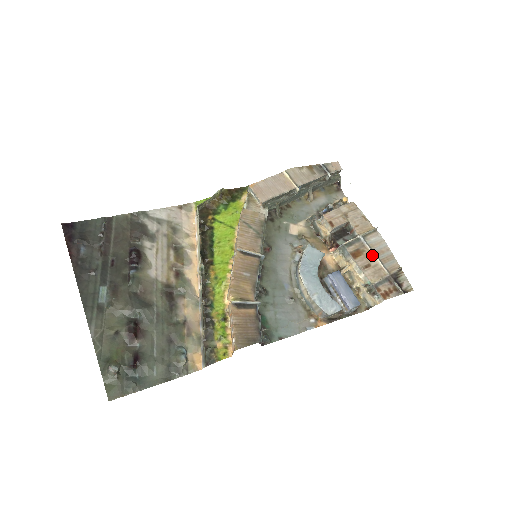
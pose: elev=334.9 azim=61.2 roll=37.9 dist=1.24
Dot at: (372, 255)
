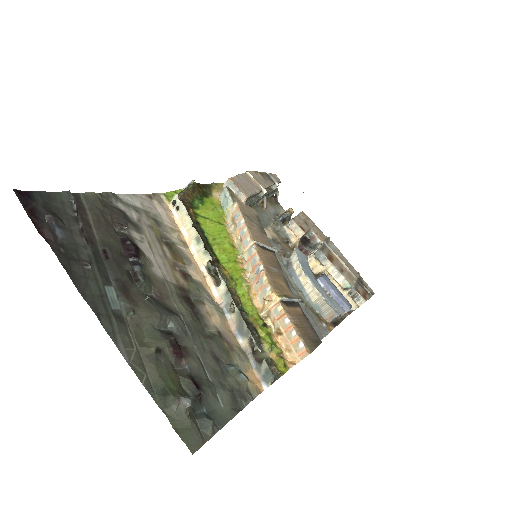
Dot at: (339, 260)
